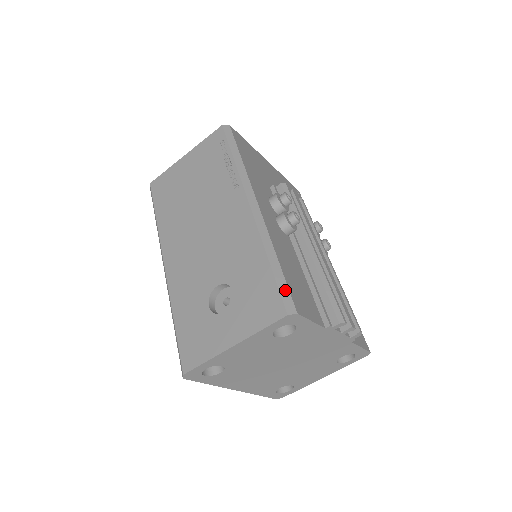
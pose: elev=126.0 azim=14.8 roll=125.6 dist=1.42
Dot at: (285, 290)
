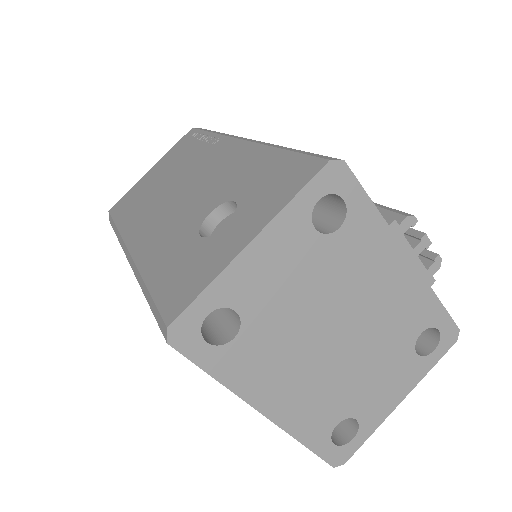
Dot at: (315, 154)
